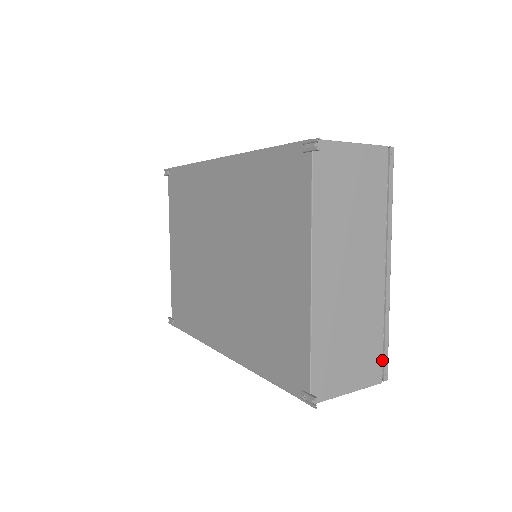
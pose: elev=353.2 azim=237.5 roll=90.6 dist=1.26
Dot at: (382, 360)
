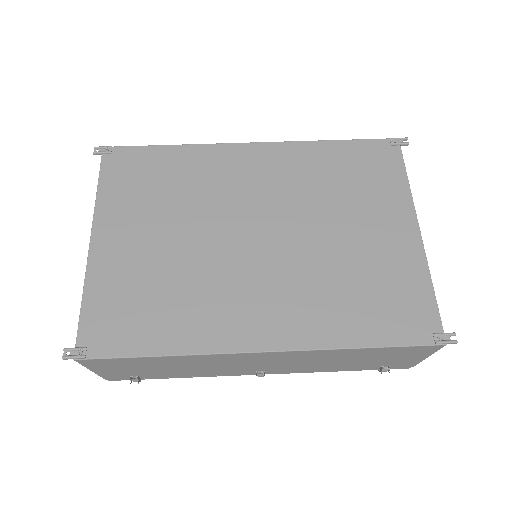
Dot at: occluded
